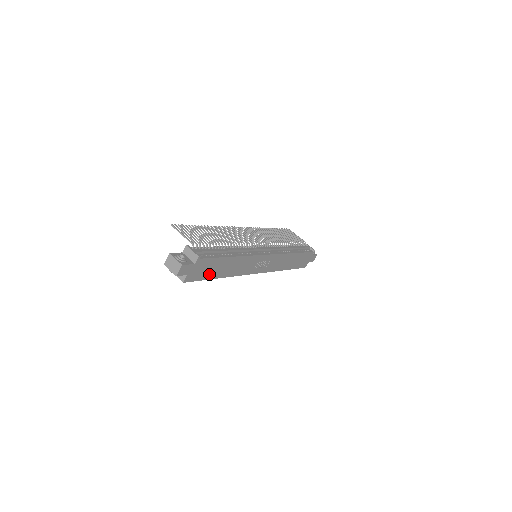
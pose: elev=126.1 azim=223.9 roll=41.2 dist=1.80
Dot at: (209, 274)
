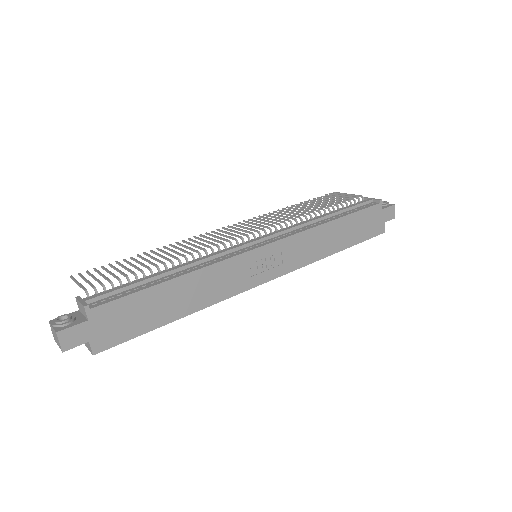
Dot at: (146, 322)
